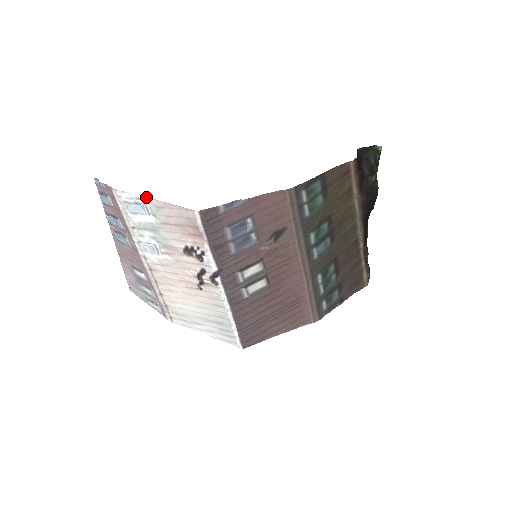
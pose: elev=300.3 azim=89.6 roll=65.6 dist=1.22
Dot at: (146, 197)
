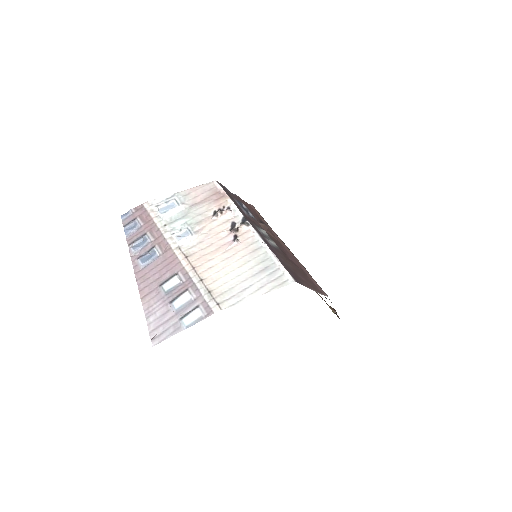
Dot at: (175, 193)
